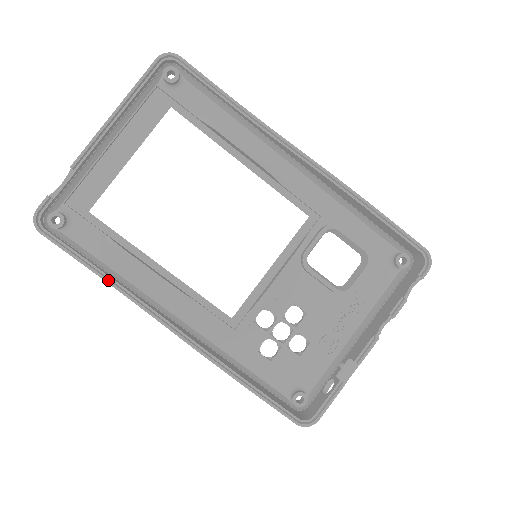
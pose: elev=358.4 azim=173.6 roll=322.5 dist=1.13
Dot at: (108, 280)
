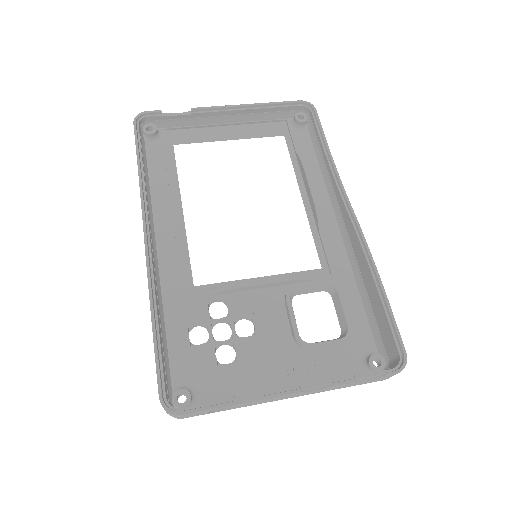
Dot at: (141, 177)
